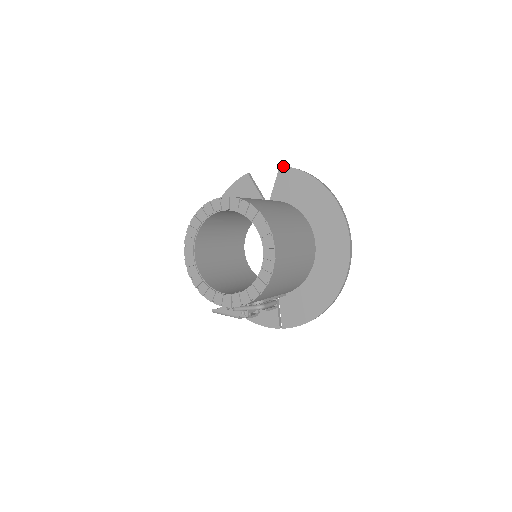
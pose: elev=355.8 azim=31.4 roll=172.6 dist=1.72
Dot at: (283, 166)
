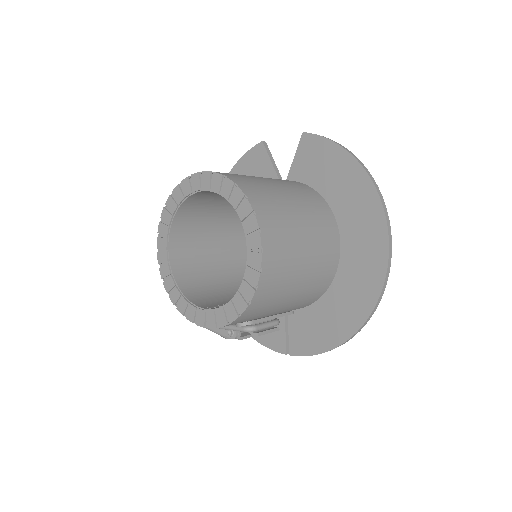
Dot at: (307, 133)
